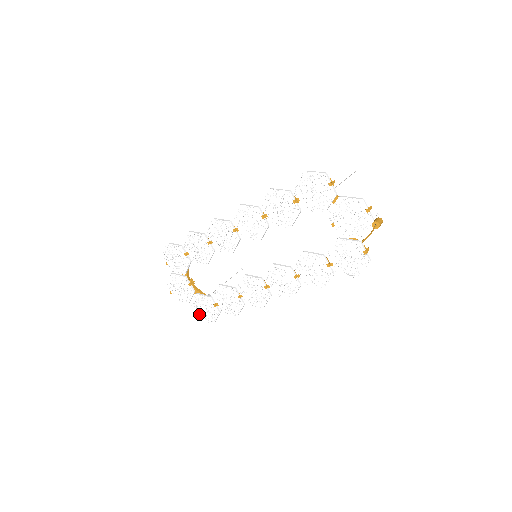
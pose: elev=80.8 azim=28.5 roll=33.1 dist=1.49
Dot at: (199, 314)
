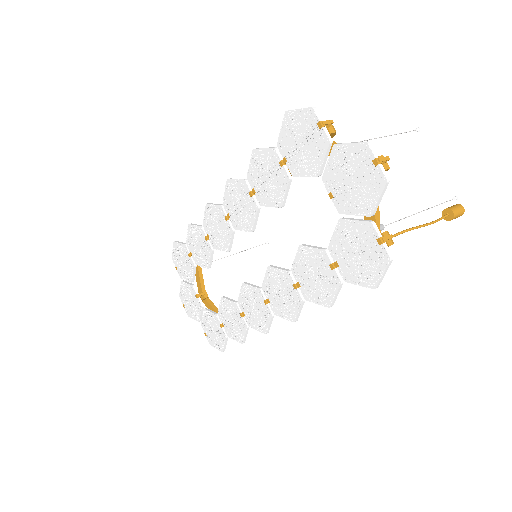
Dot at: (209, 337)
